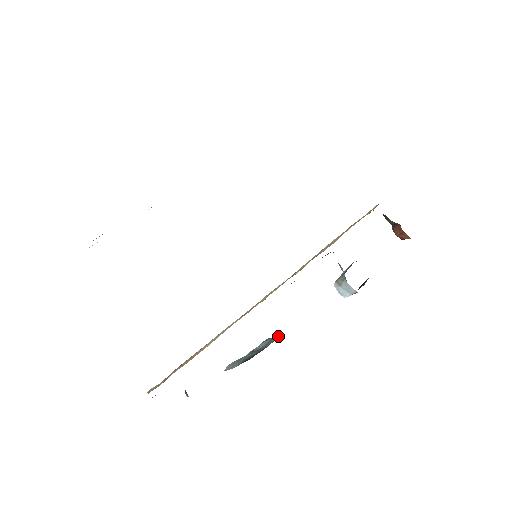
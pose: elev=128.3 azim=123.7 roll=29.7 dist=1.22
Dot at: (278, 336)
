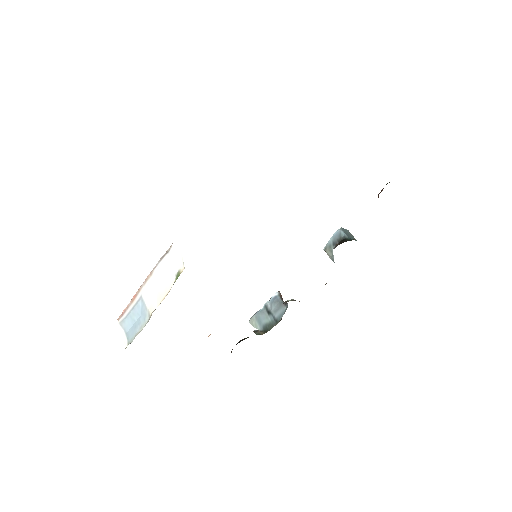
Dot at: (285, 307)
